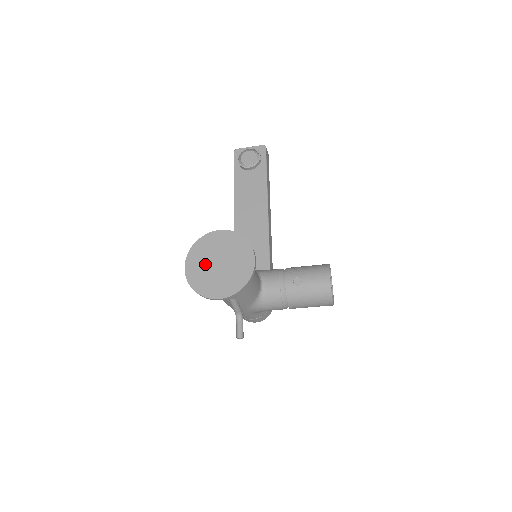
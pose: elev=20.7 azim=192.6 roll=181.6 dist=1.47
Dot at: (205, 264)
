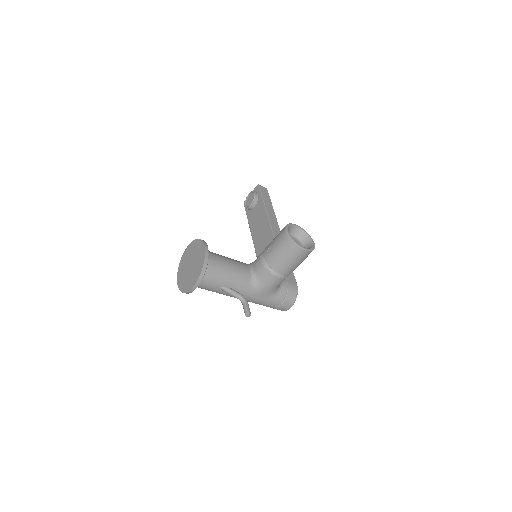
Dot at: (185, 272)
